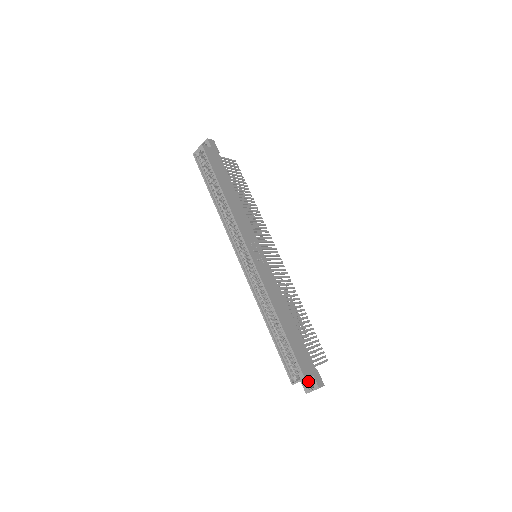
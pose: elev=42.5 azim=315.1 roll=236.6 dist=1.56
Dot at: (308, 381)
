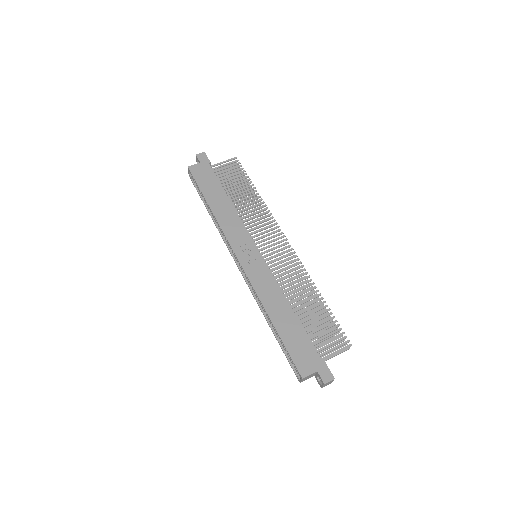
Dot at: (318, 376)
